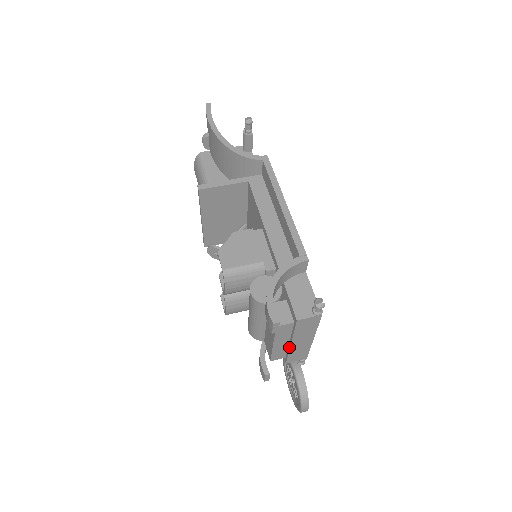
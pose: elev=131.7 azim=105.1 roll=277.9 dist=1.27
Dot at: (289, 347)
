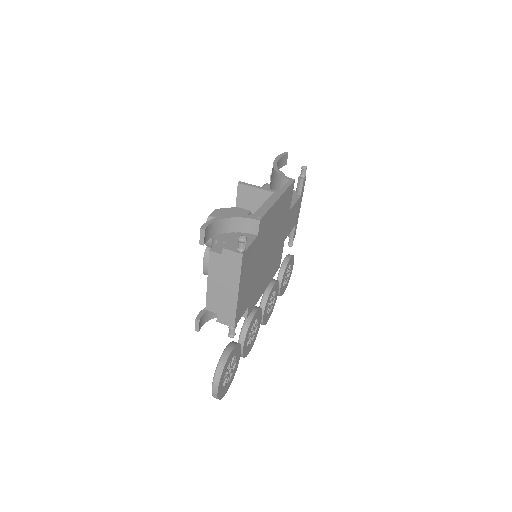
Dot at: (219, 293)
